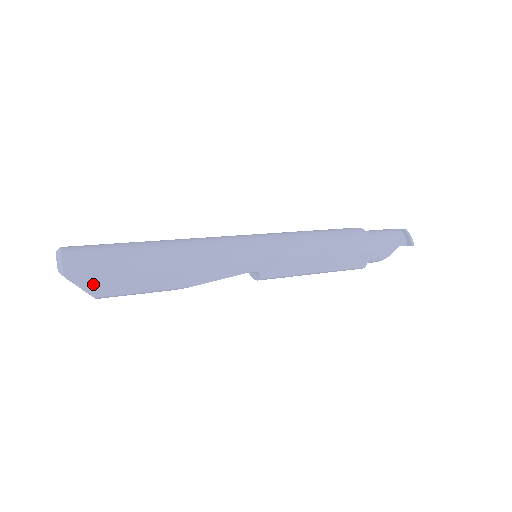
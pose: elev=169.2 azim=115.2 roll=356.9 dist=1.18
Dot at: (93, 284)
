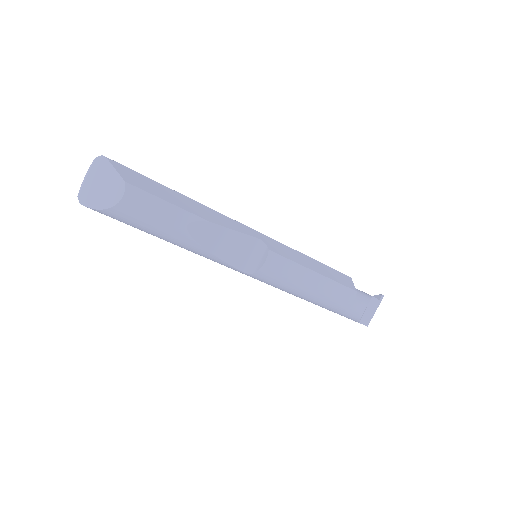
Dot at: (126, 172)
